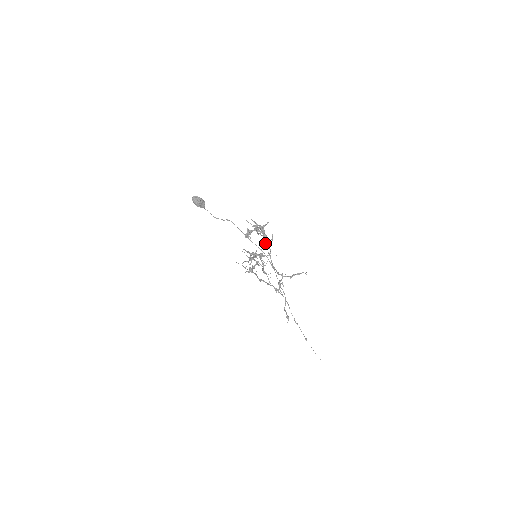
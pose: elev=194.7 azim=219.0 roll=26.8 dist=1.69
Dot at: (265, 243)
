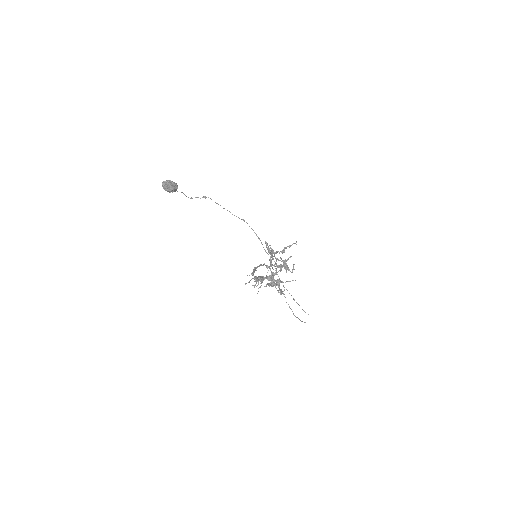
Dot at: occluded
